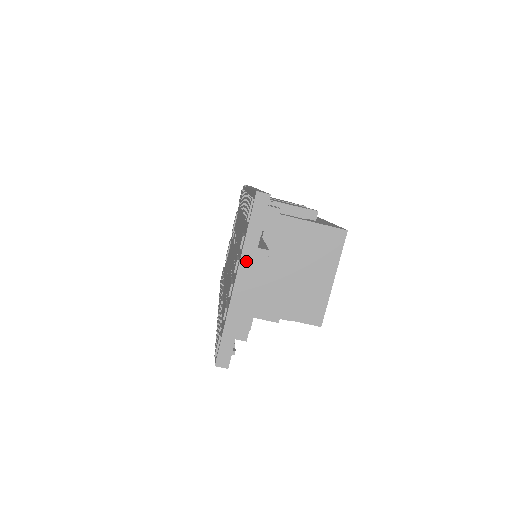
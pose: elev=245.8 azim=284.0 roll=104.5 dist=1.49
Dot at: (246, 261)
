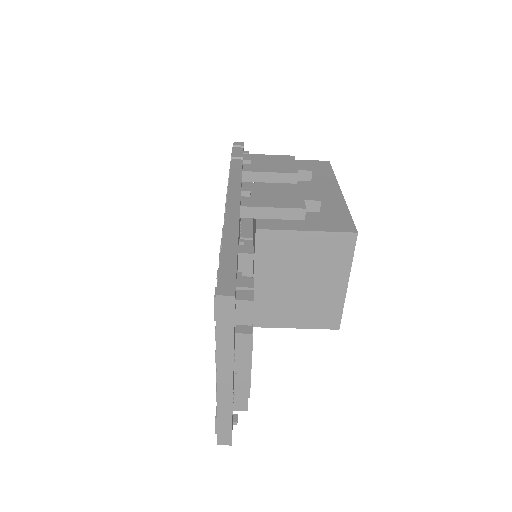
Dot at: (224, 361)
